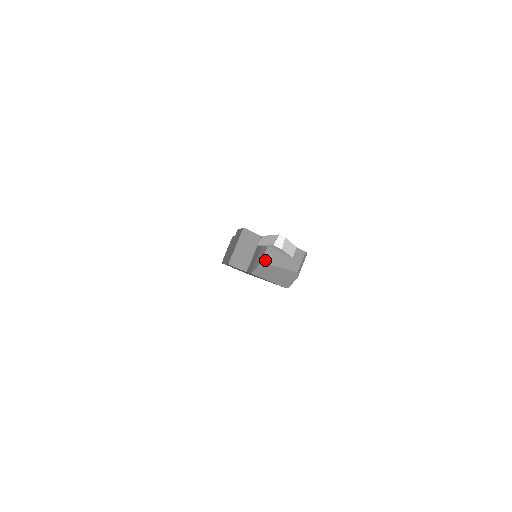
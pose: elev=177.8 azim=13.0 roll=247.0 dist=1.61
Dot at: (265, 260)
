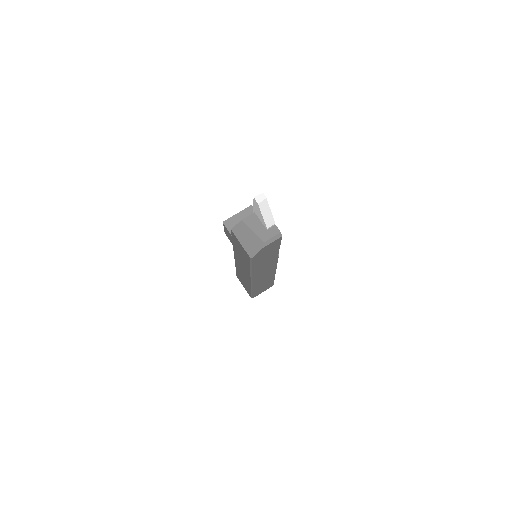
Dot at: (246, 220)
